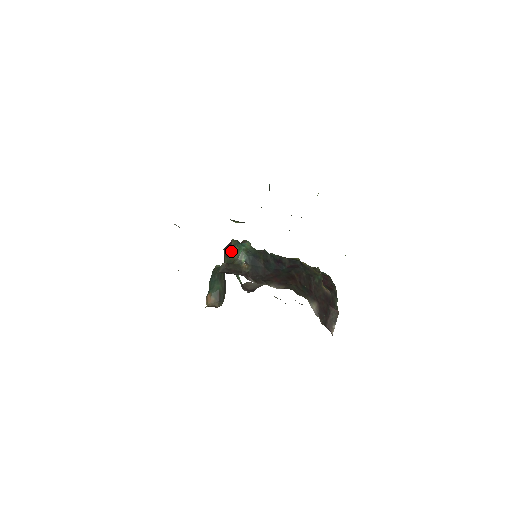
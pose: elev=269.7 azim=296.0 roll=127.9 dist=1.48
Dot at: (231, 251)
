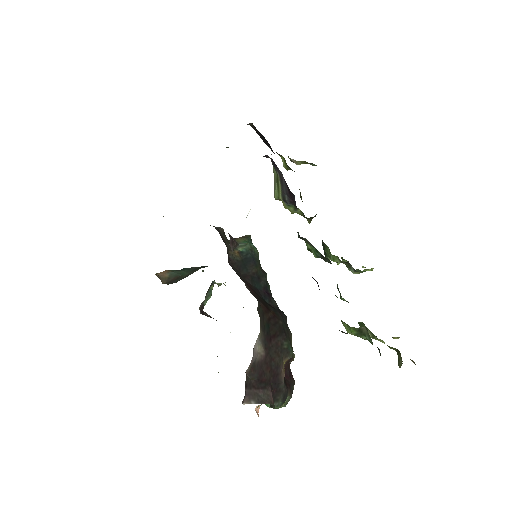
Dot at: (238, 238)
